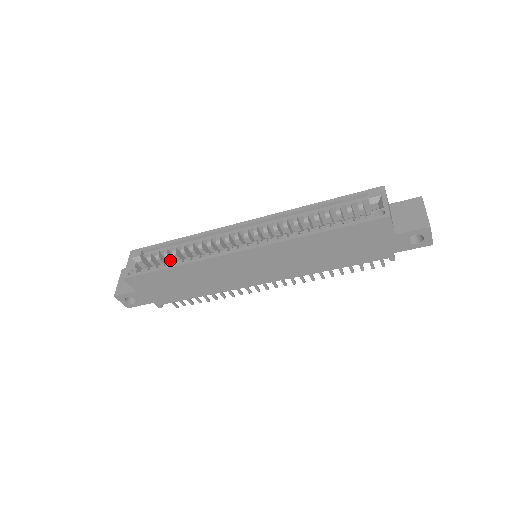
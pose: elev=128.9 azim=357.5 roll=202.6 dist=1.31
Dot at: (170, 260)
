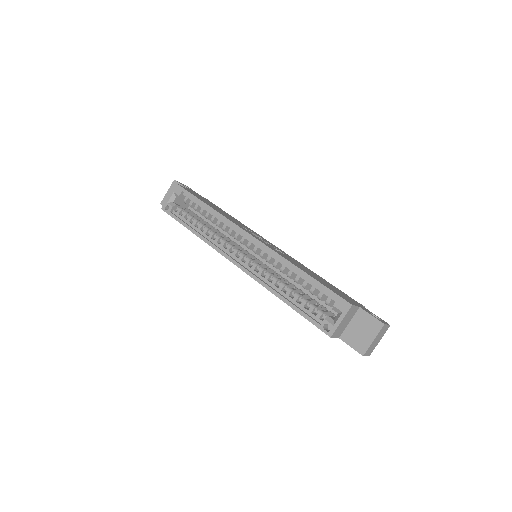
Dot at: (199, 212)
